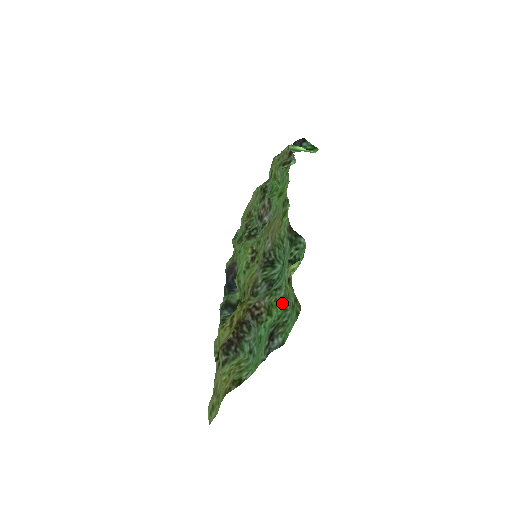
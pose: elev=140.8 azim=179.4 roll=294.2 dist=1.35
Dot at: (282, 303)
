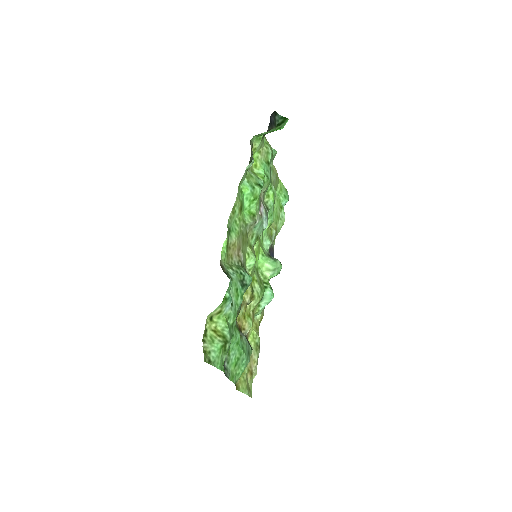
Dot at: (232, 331)
